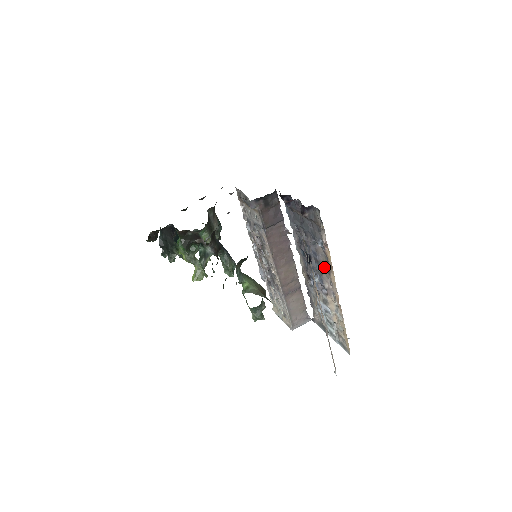
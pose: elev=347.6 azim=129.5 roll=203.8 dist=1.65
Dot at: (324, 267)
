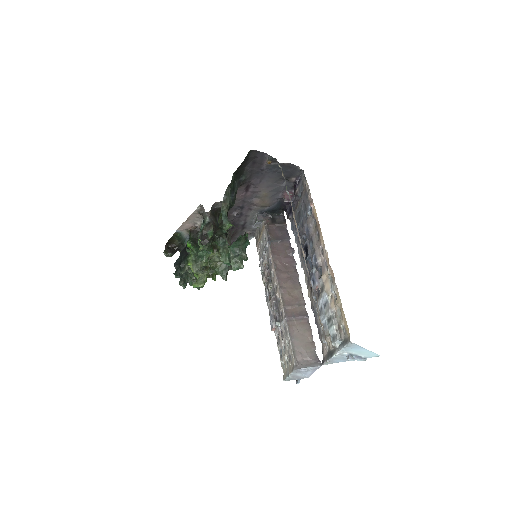
Dot at: (315, 238)
